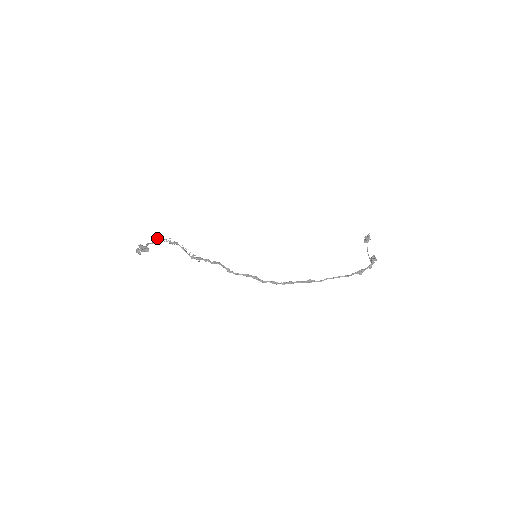
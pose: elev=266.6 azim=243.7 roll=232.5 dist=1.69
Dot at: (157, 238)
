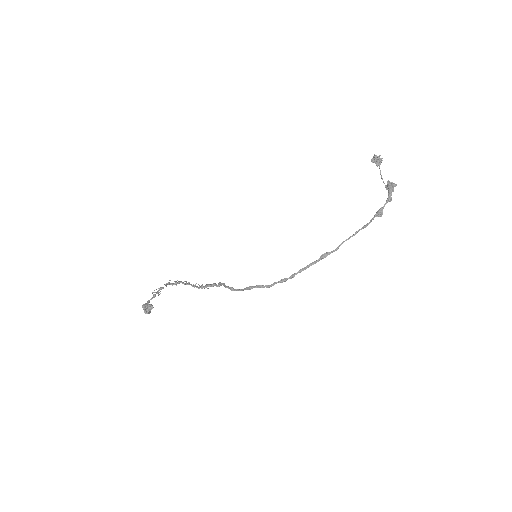
Dot at: occluded
